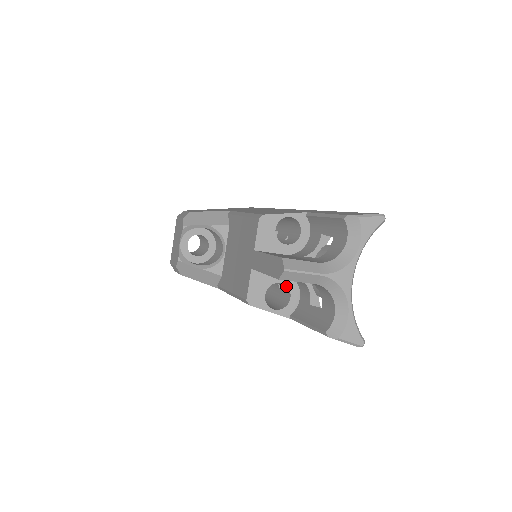
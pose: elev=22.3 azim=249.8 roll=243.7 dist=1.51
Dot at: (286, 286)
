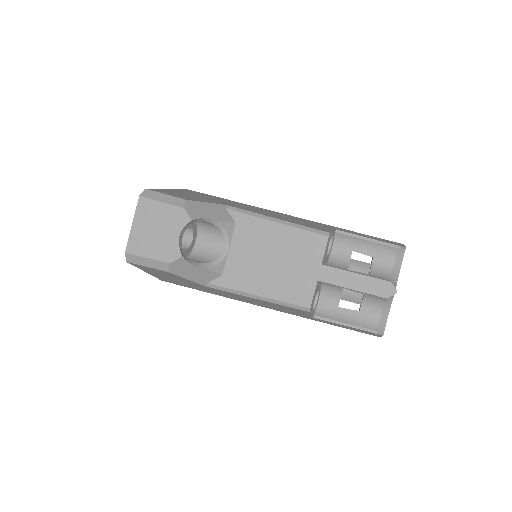
Dot at: occluded
